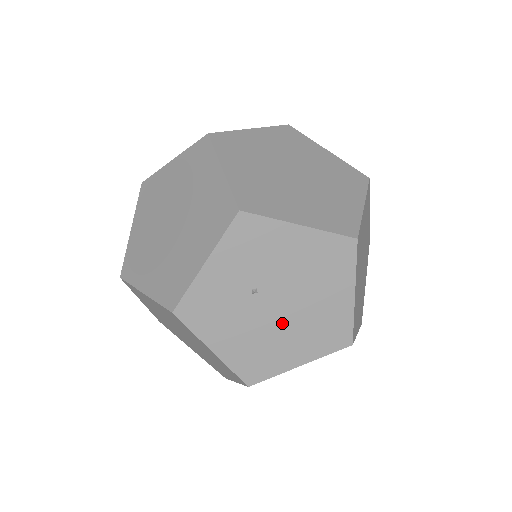
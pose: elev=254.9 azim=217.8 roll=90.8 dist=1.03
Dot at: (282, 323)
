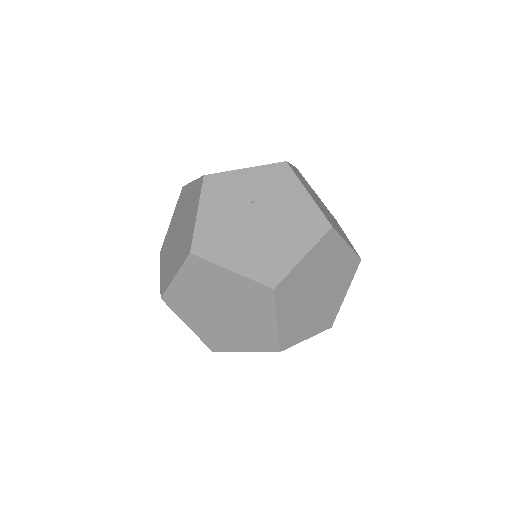
Dot at: (249, 234)
